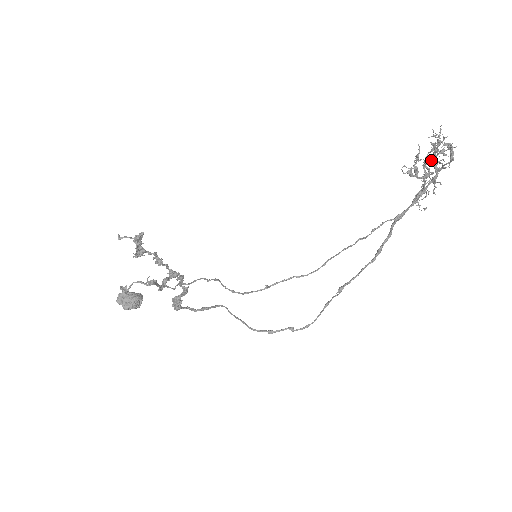
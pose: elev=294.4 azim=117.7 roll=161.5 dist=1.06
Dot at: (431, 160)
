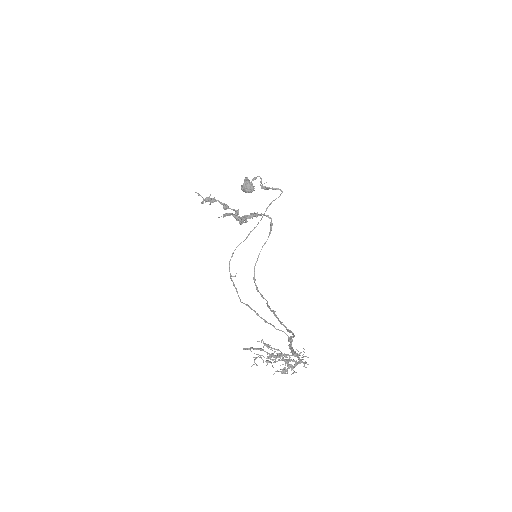
Dot at: (270, 358)
